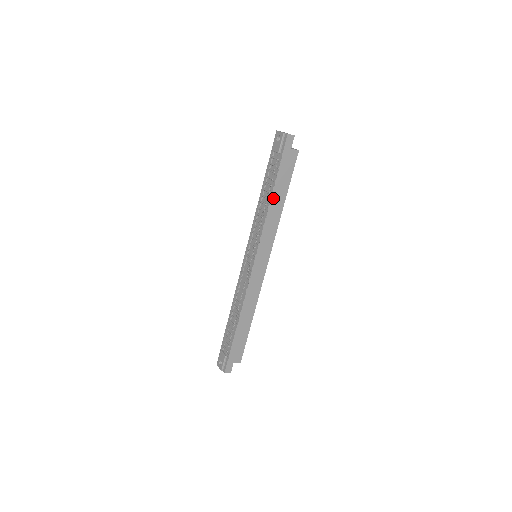
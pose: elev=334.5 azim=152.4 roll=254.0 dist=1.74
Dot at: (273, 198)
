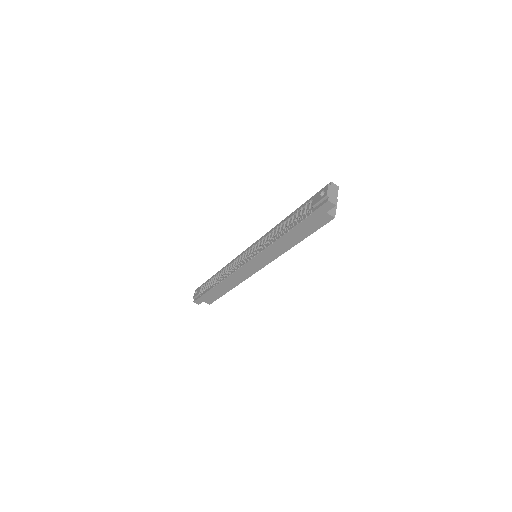
Dot at: (287, 235)
